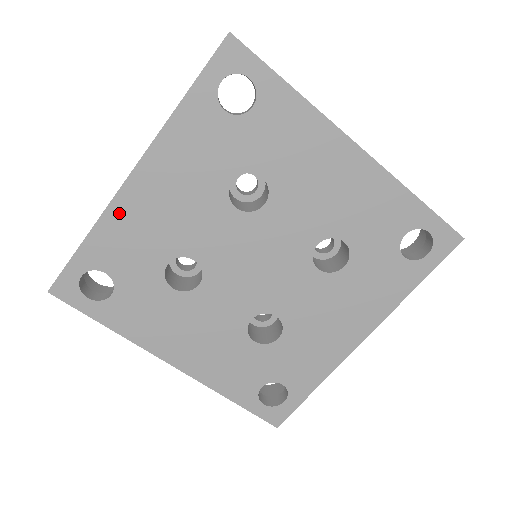
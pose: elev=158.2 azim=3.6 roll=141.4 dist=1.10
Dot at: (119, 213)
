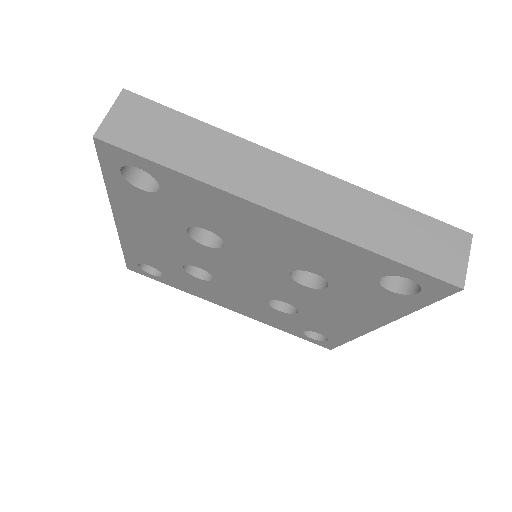
Dot at: (129, 240)
